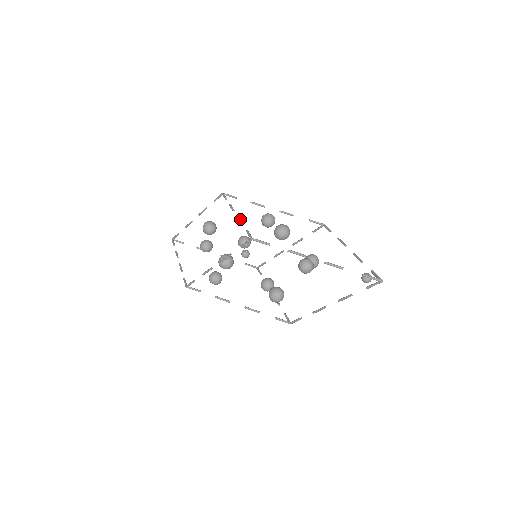
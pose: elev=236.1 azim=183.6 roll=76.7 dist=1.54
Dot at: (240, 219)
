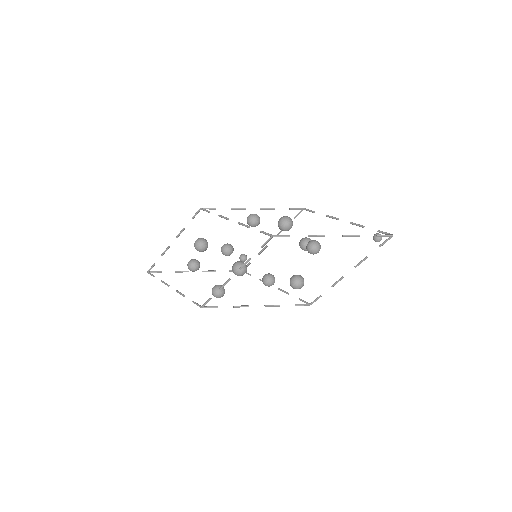
Dot at: (244, 224)
